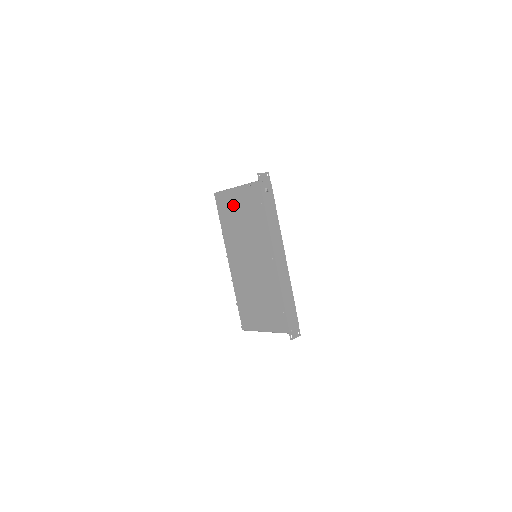
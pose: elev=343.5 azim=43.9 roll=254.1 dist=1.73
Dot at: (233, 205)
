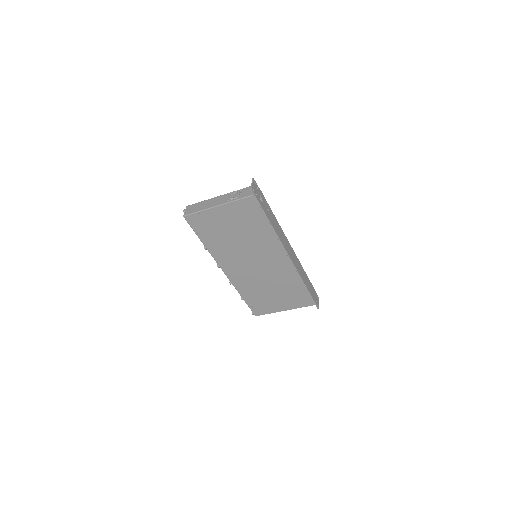
Dot at: (218, 223)
